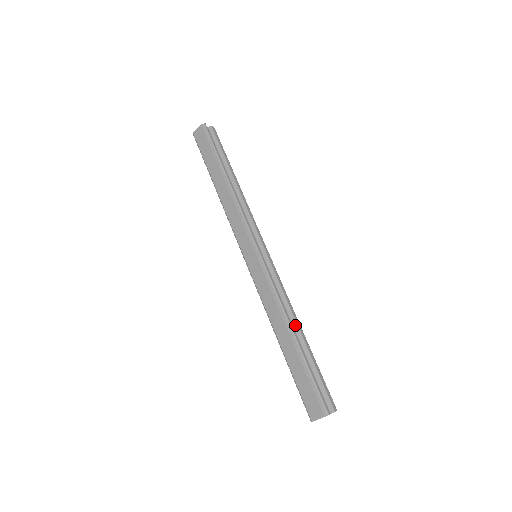
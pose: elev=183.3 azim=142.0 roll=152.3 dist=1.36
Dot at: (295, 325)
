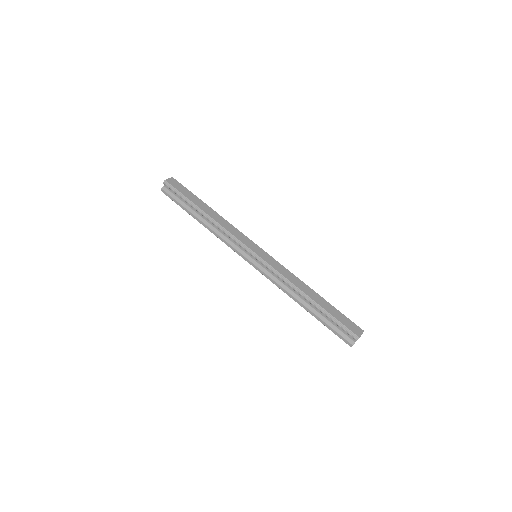
Dot at: occluded
